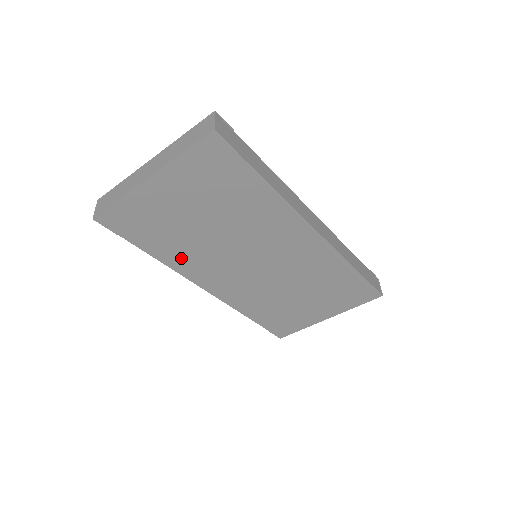
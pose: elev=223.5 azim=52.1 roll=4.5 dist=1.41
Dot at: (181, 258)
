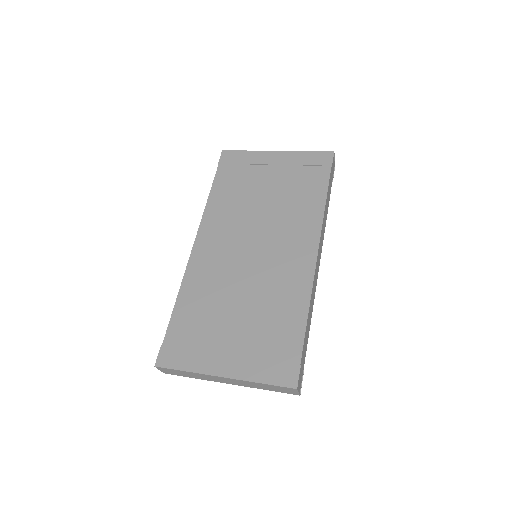
Dot at: occluded
